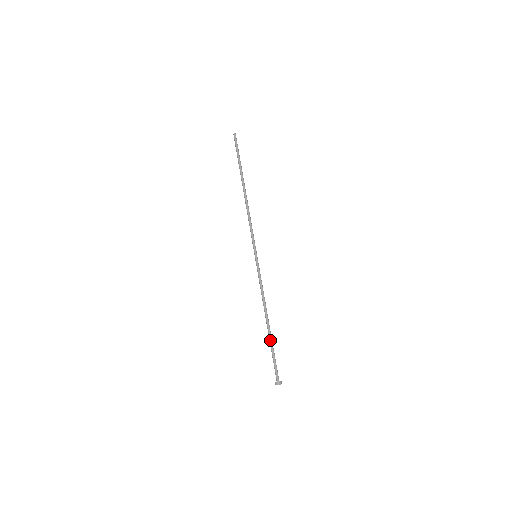
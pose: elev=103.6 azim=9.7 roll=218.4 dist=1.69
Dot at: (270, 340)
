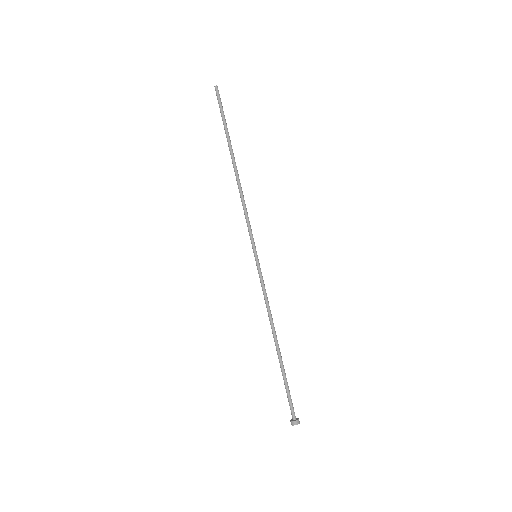
Dot at: (283, 367)
